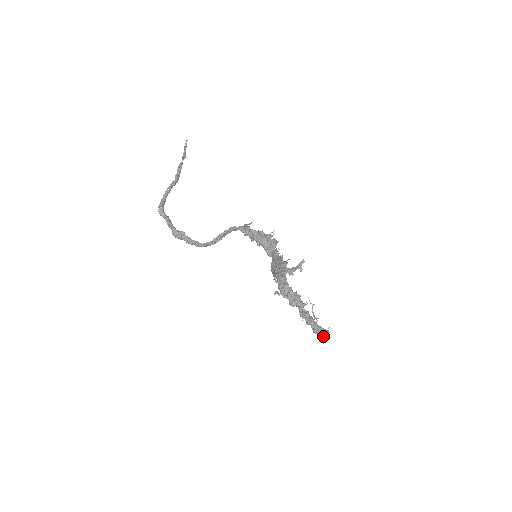
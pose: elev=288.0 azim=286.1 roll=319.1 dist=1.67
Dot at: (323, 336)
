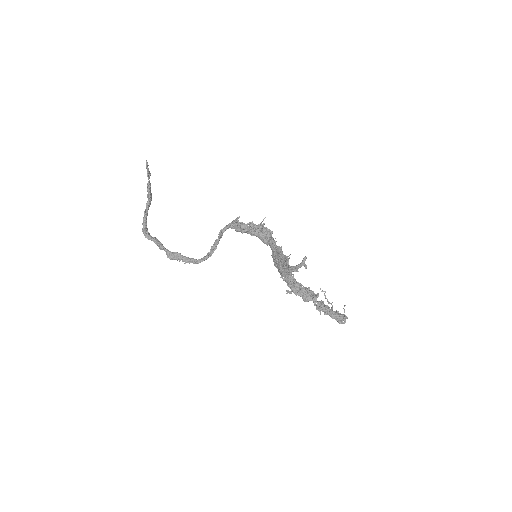
Dot at: (342, 319)
